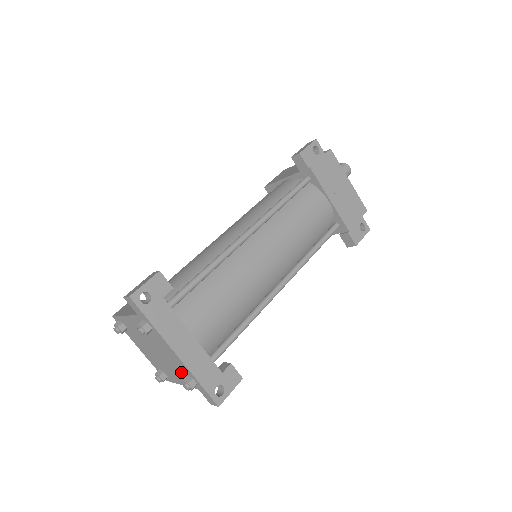
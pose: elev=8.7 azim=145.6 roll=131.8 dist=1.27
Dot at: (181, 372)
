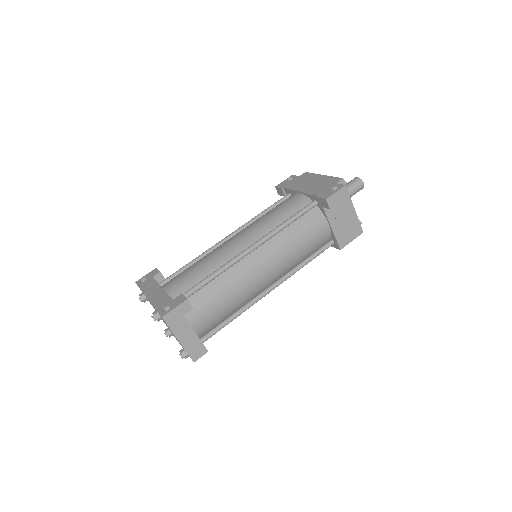
Dot at: occluded
